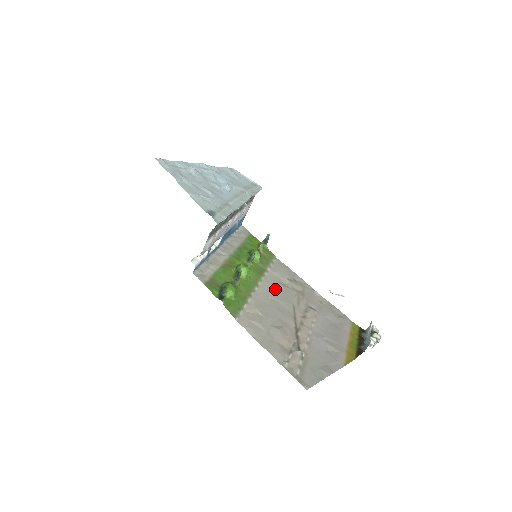
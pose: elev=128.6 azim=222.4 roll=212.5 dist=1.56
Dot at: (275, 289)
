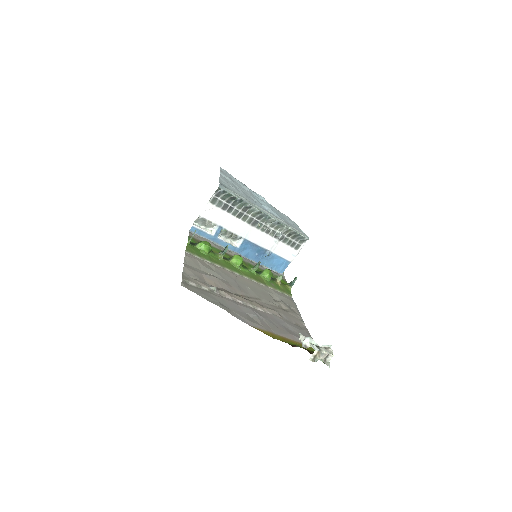
Dot at: (256, 288)
